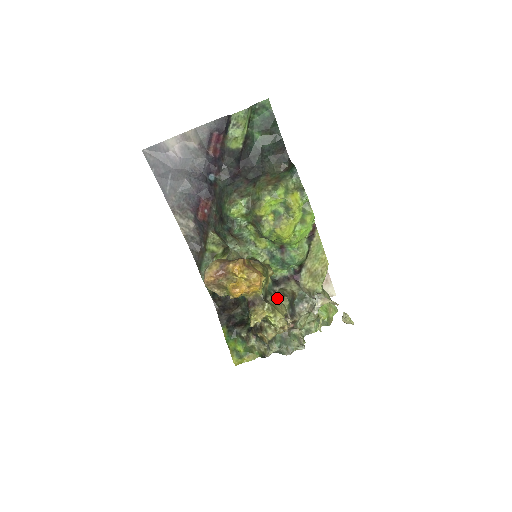
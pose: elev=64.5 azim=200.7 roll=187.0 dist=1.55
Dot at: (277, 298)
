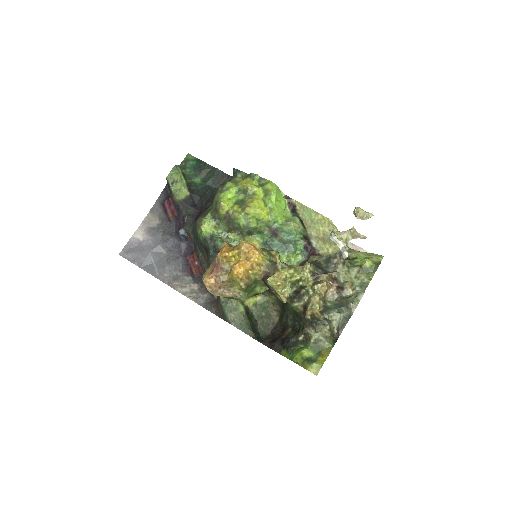
Dot at: occluded
